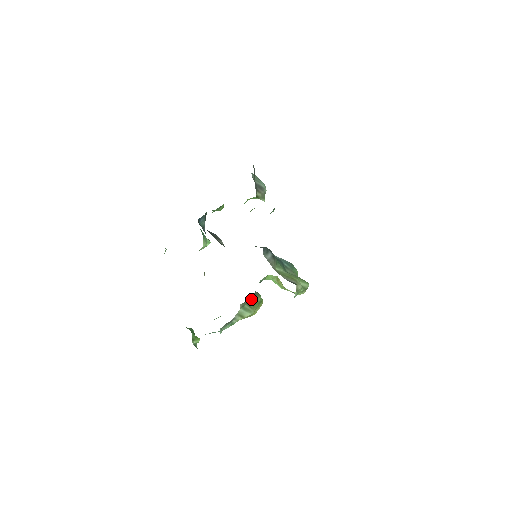
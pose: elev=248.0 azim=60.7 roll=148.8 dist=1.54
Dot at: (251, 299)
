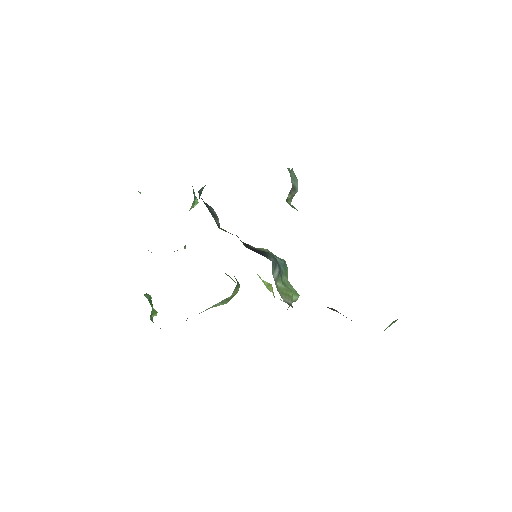
Dot at: (232, 294)
